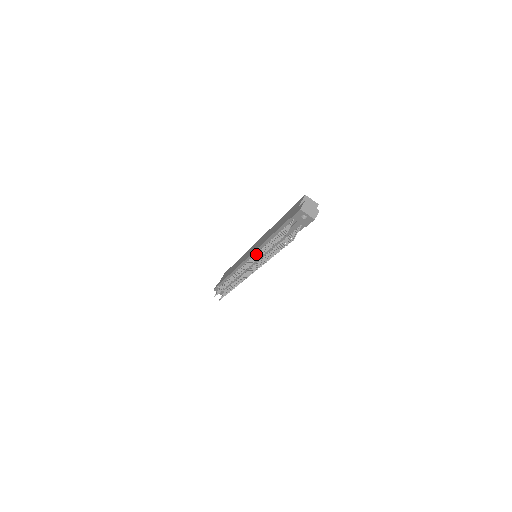
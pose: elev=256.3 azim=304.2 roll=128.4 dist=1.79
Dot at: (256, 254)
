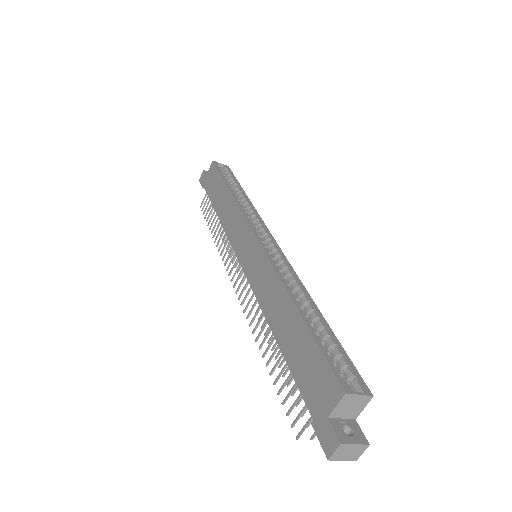
Dot at: (253, 293)
